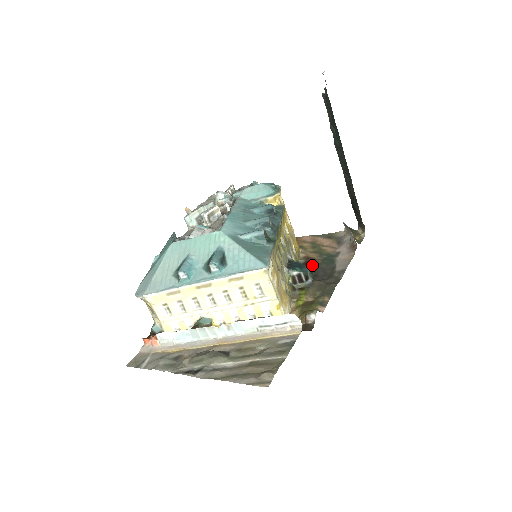
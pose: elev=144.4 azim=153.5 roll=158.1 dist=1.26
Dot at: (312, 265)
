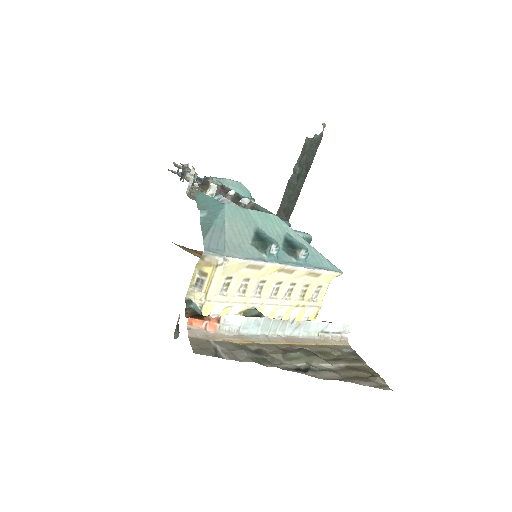
Dot at: occluded
